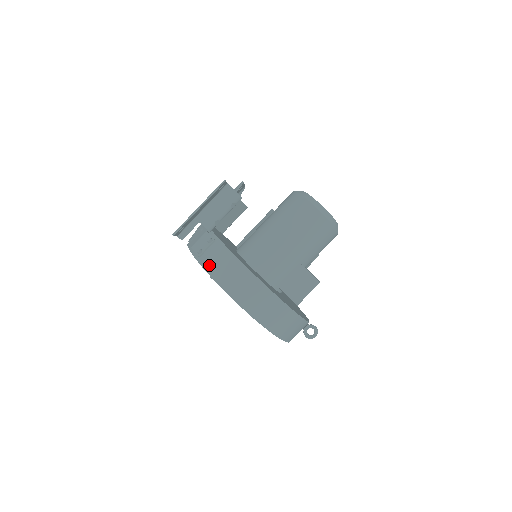
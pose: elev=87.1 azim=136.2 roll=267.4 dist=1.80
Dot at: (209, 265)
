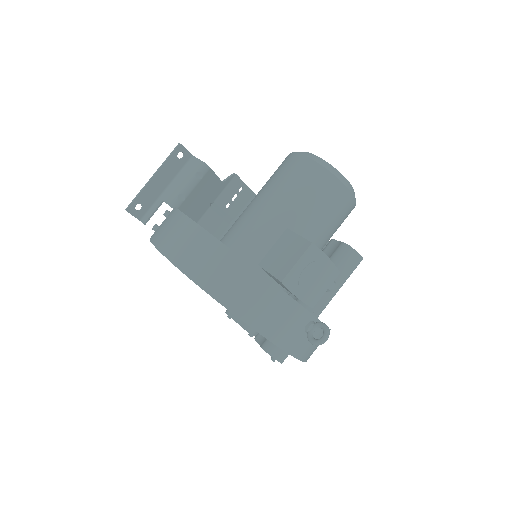
Dot at: occluded
